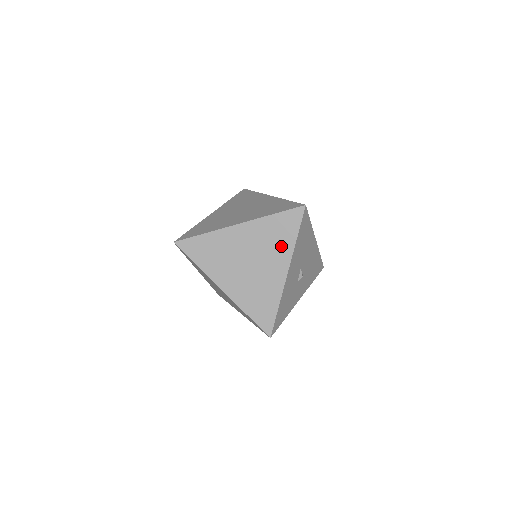
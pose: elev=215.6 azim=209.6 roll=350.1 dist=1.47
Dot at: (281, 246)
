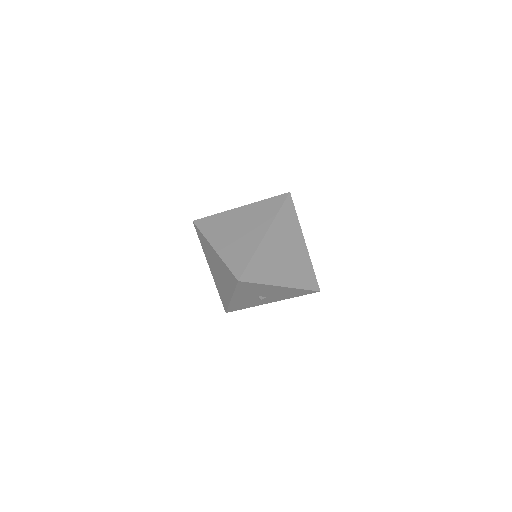
Dot at: (229, 284)
